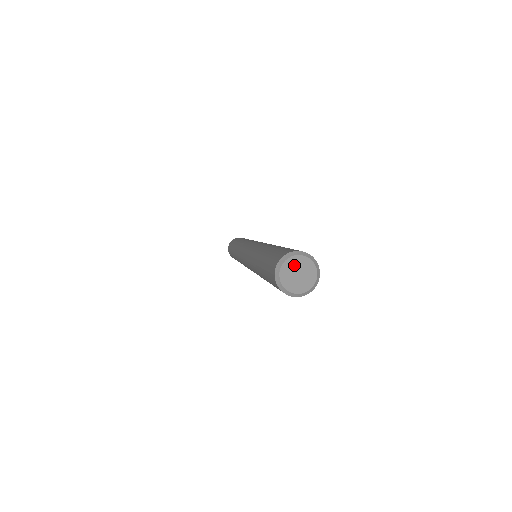
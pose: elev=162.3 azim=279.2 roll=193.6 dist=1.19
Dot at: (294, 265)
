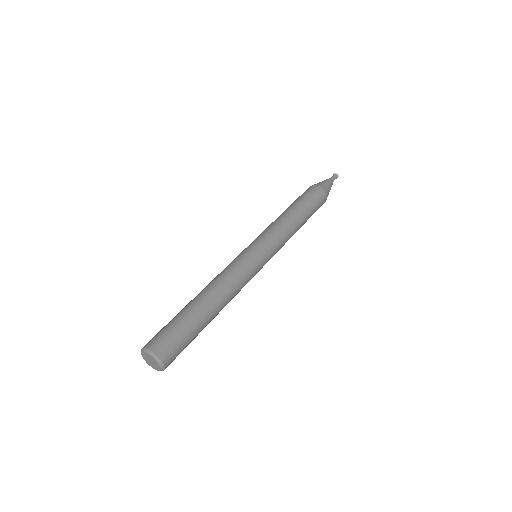
Dot at: (149, 357)
